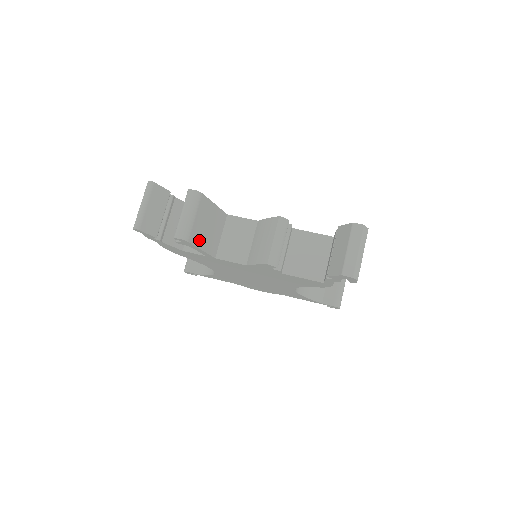
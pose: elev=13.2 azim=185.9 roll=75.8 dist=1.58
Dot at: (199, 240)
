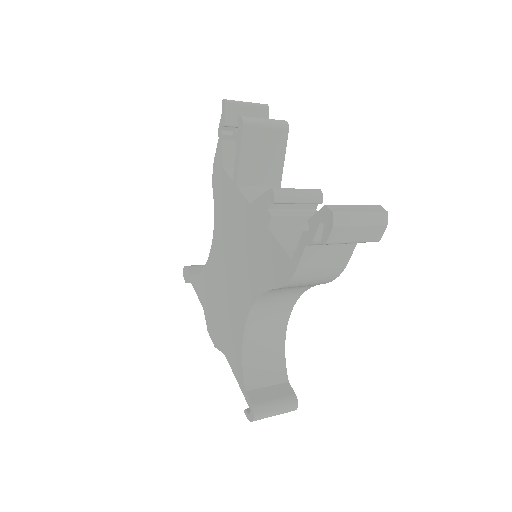
Dot at: (248, 145)
